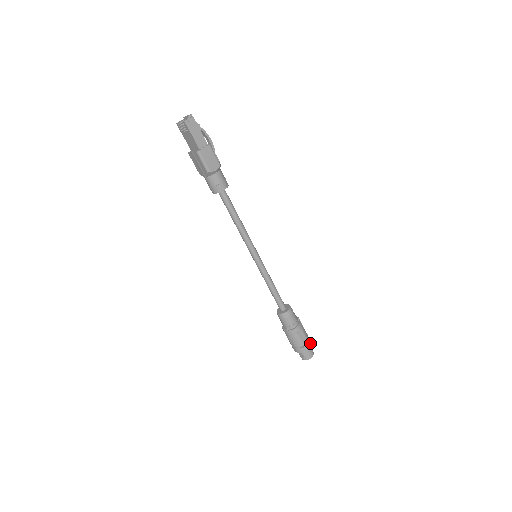
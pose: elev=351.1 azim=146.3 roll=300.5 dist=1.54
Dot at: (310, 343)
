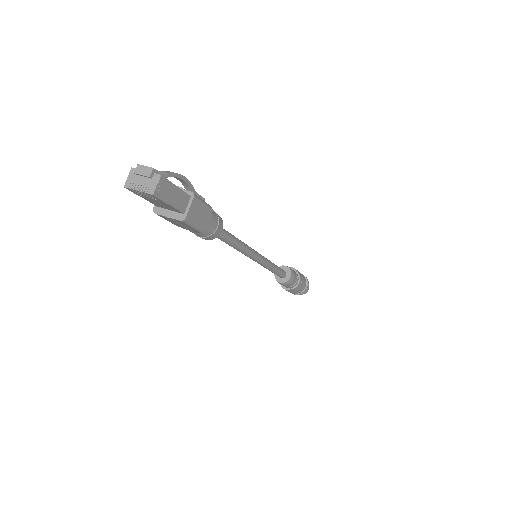
Dot at: (308, 282)
